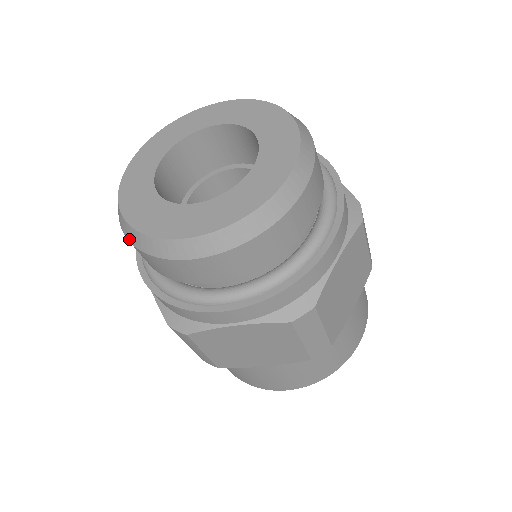
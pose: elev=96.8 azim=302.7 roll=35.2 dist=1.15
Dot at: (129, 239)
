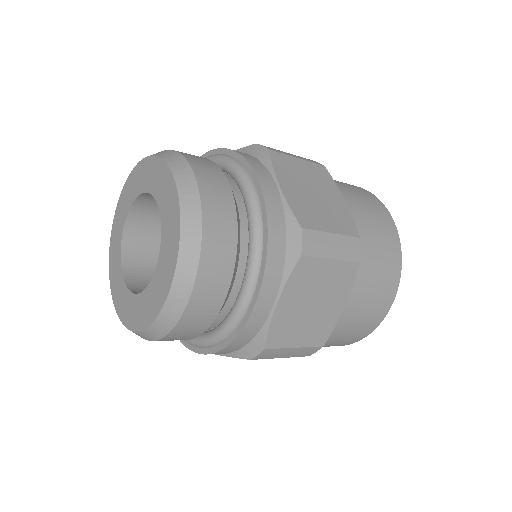
Dot at: (155, 339)
